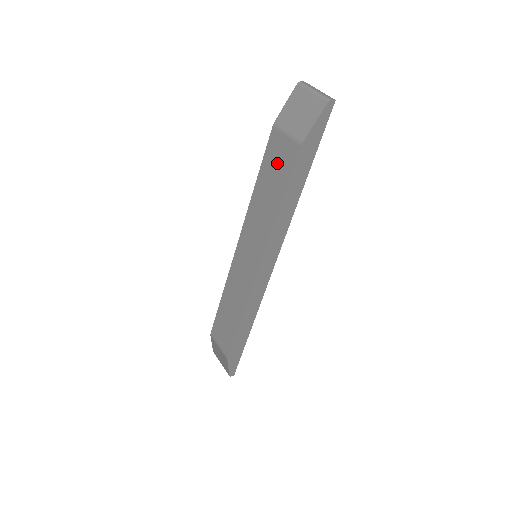
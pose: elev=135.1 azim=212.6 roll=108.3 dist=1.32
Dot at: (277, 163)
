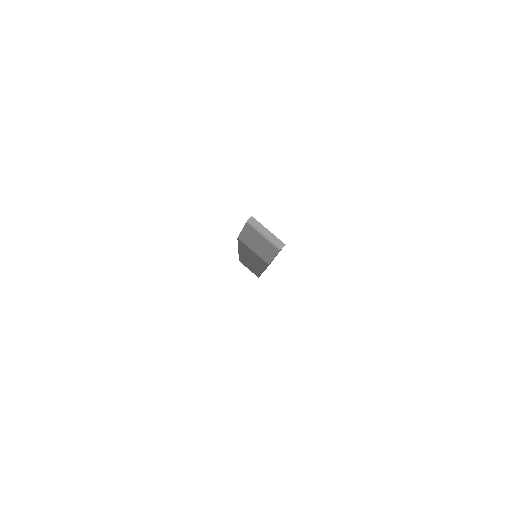
Dot at: (252, 254)
